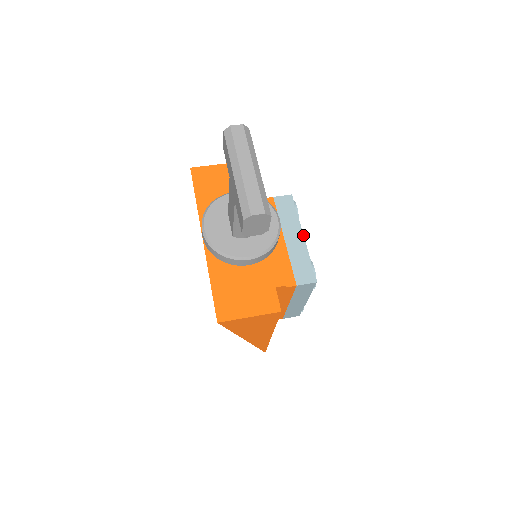
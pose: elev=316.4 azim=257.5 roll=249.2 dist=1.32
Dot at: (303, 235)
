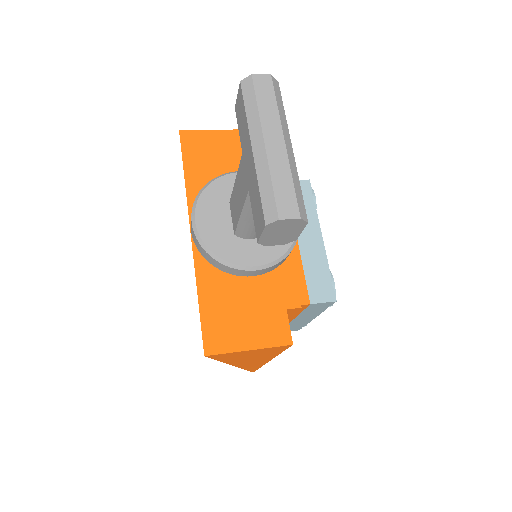
Dot at: occluded
